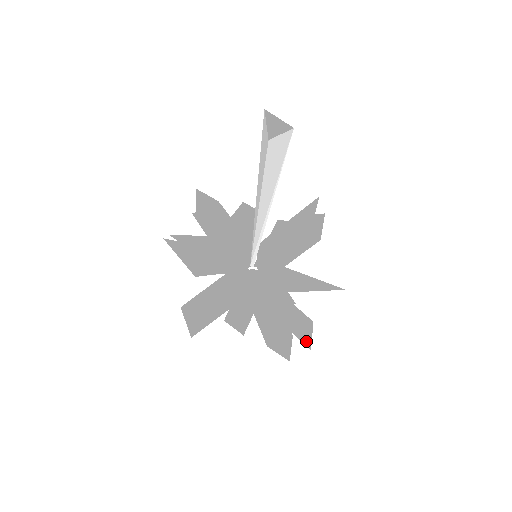
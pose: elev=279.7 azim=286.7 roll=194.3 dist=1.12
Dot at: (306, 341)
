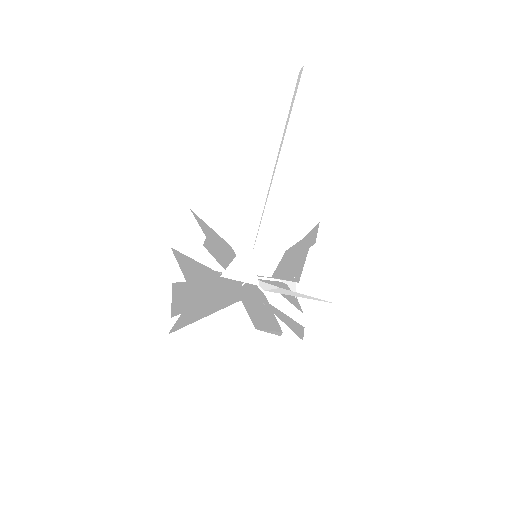
Dot at: (297, 334)
